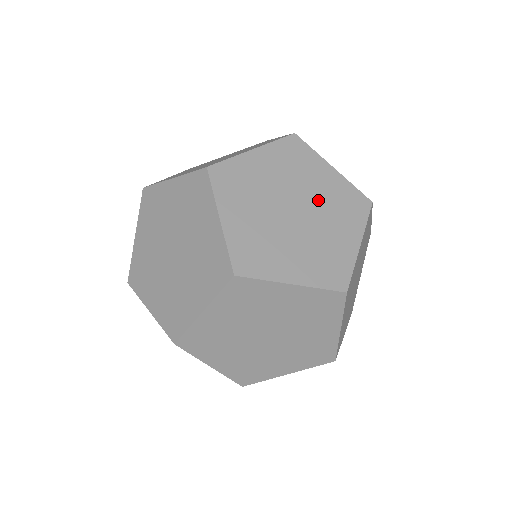
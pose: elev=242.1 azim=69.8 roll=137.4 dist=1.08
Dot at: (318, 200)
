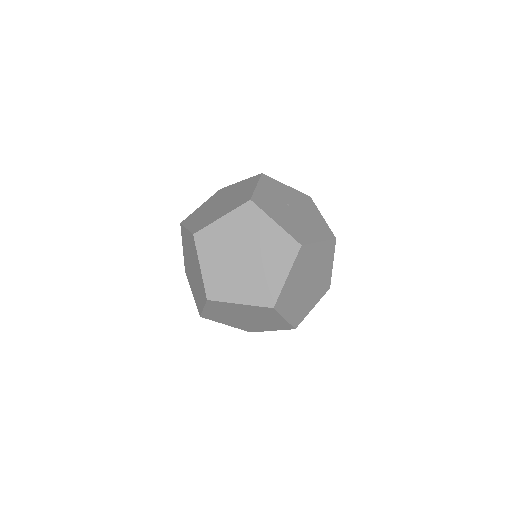
Dot at: (262, 248)
